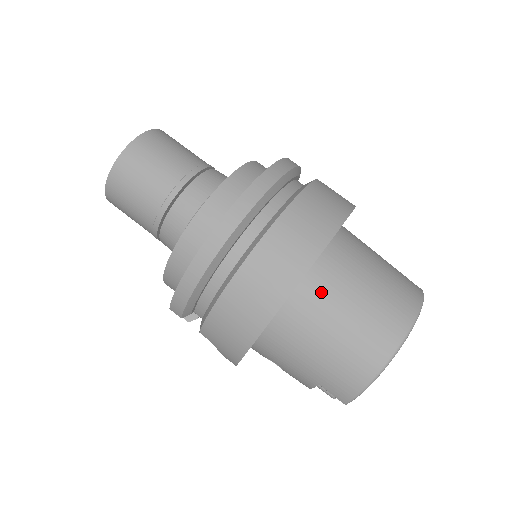
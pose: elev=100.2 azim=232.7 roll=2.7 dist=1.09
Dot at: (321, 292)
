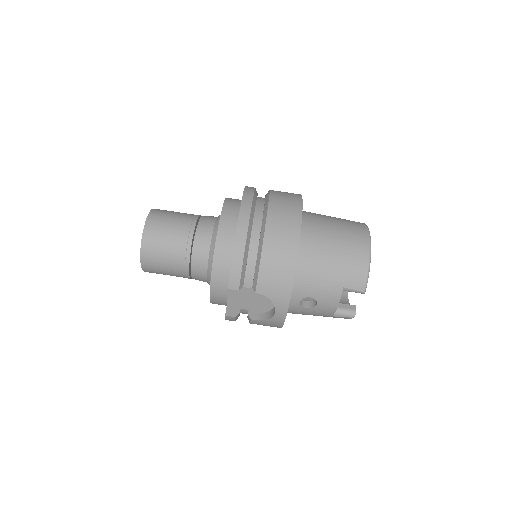
Dot at: (313, 228)
